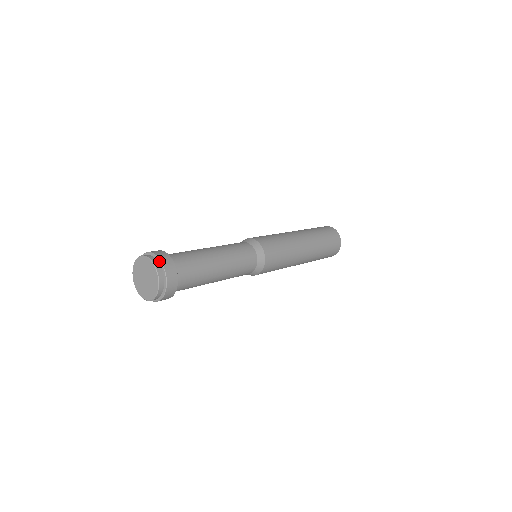
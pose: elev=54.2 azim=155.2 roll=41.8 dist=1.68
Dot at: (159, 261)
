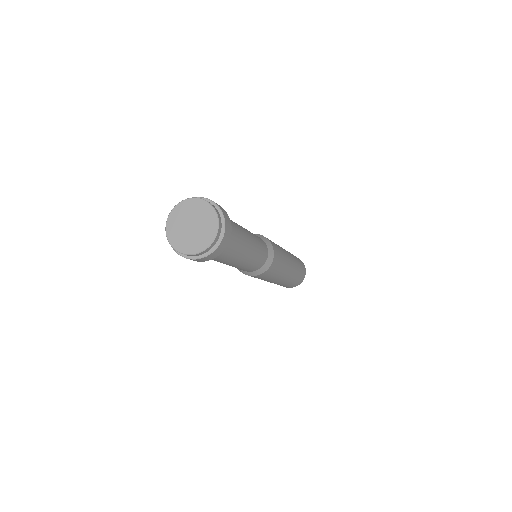
Dot at: (209, 201)
